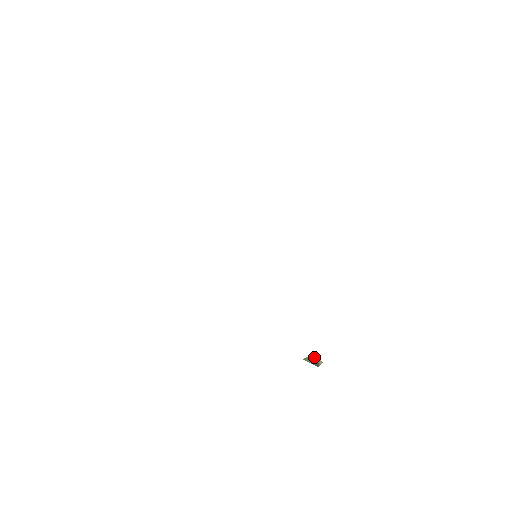
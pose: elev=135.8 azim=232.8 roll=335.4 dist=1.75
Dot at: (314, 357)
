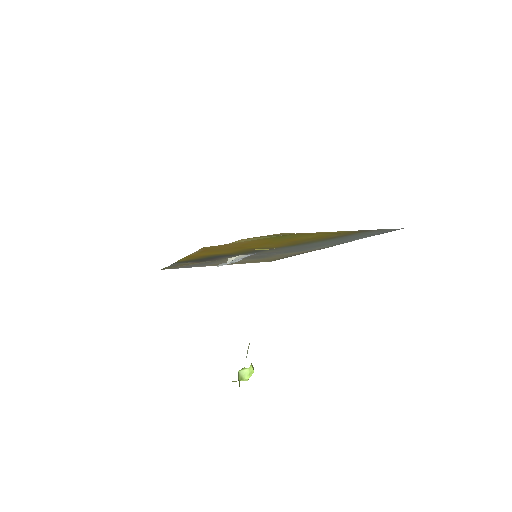
Dot at: occluded
